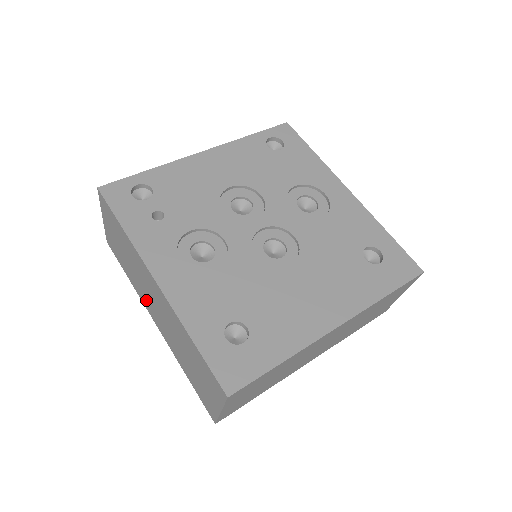
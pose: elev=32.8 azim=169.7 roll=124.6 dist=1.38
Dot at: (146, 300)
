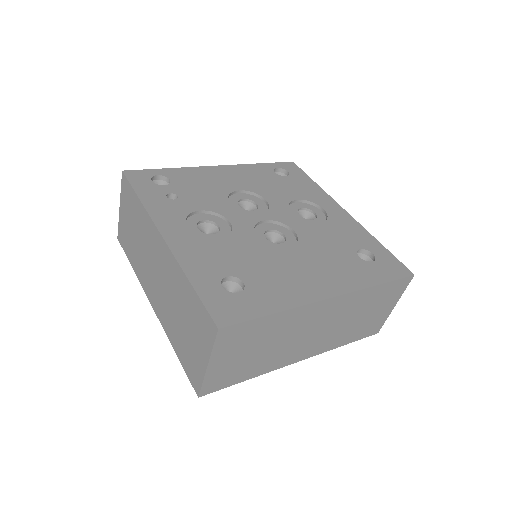
Dot at: (147, 278)
